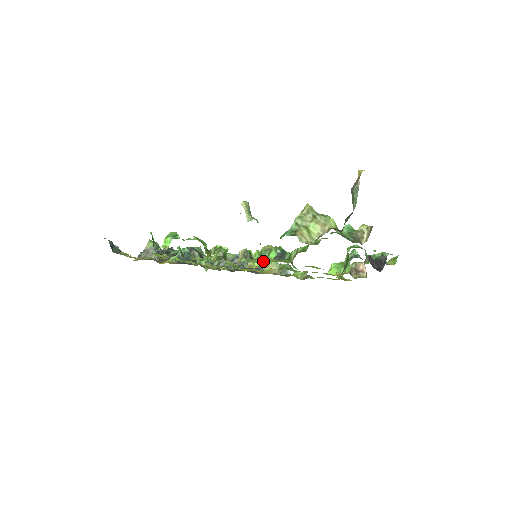
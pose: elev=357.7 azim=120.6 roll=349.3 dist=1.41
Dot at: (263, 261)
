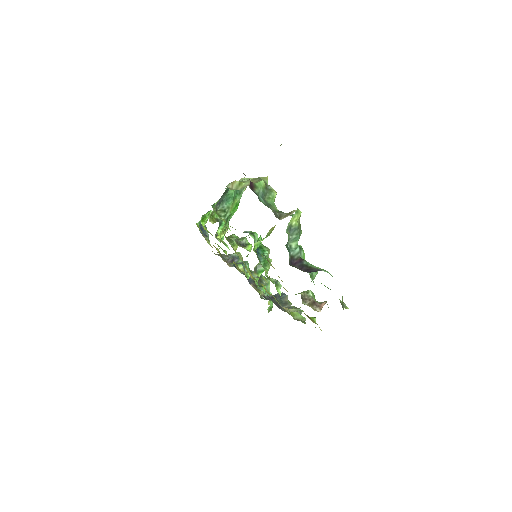
Dot at: (237, 238)
